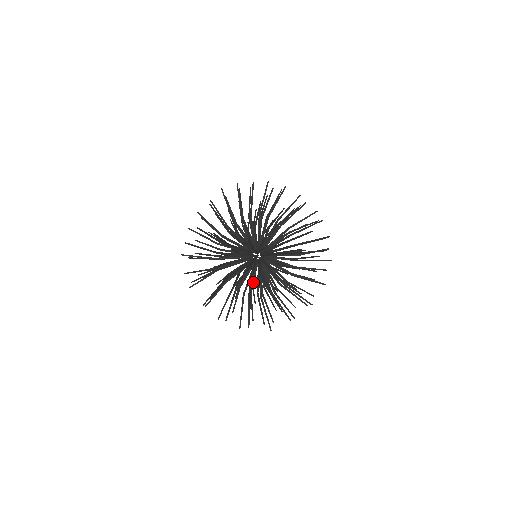
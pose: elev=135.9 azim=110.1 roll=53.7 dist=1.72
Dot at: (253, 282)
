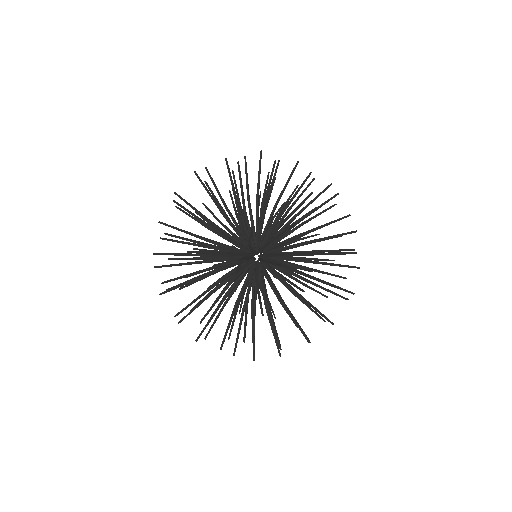
Dot at: occluded
